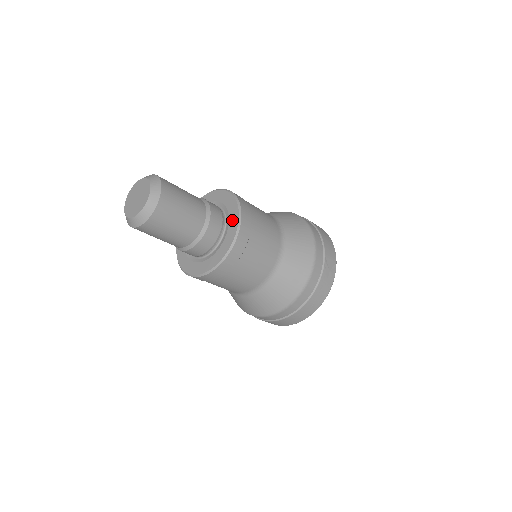
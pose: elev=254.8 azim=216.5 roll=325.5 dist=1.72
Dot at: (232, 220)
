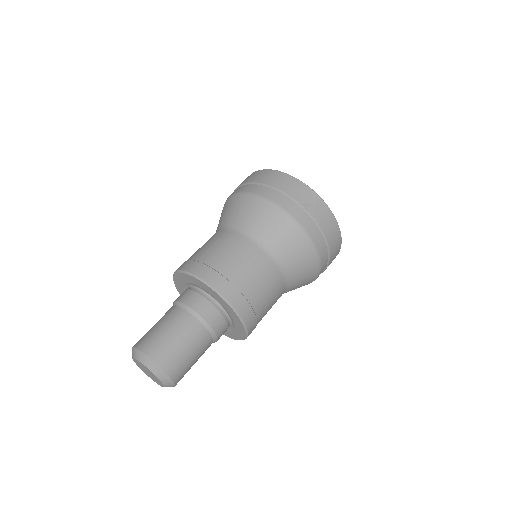
Dot at: (213, 295)
